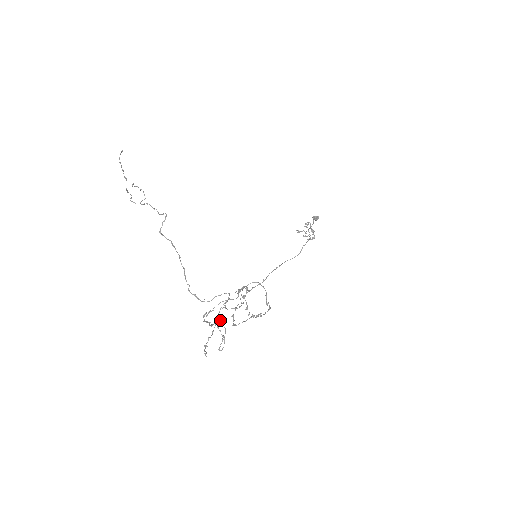
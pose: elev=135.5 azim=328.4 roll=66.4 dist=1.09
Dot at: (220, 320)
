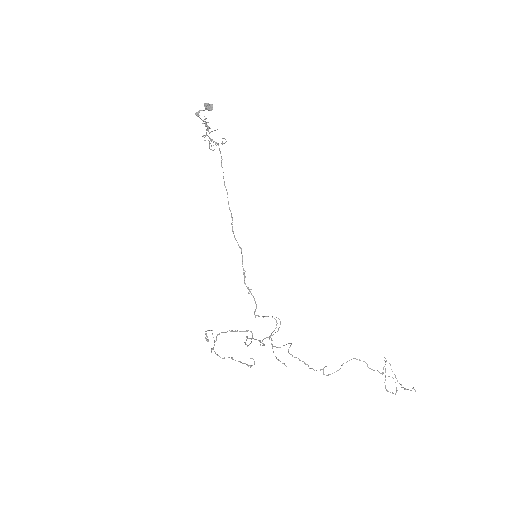
Dot at: occluded
